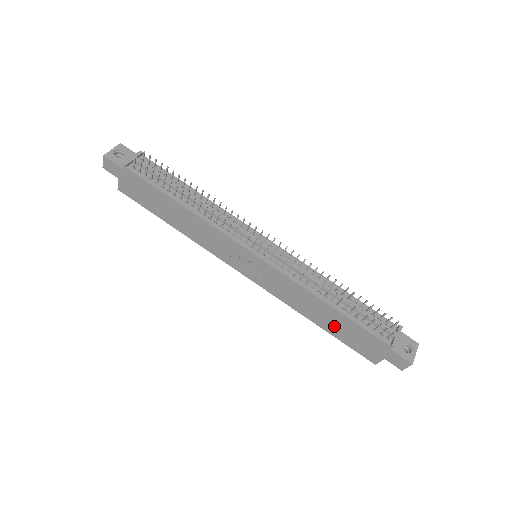
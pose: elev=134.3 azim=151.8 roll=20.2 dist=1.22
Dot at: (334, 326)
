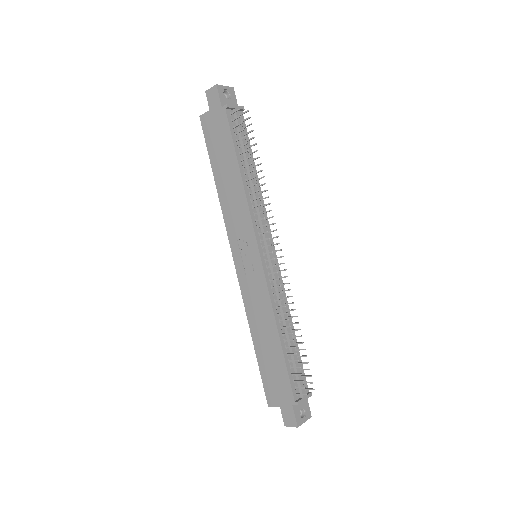
Dot at: (266, 354)
